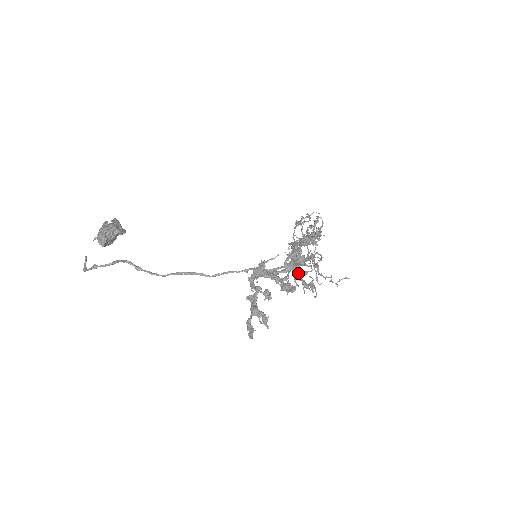
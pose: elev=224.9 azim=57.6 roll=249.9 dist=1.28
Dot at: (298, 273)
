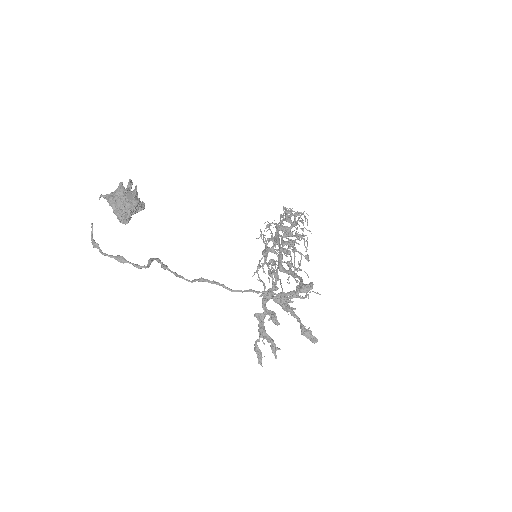
Dot at: occluded
